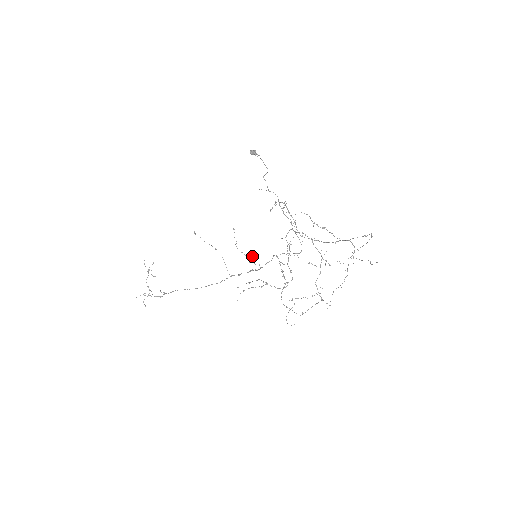
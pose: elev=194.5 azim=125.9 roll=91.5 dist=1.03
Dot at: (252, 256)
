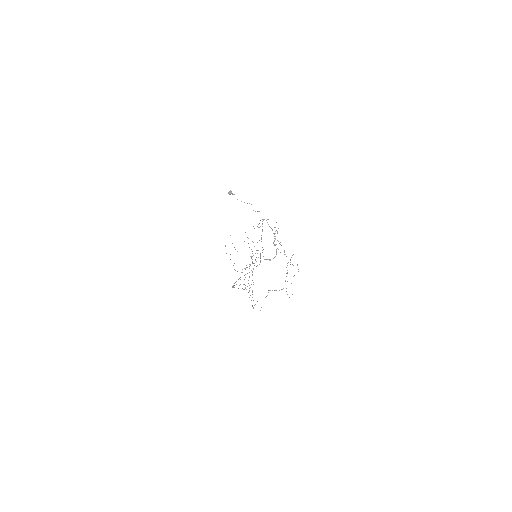
Dot at: occluded
